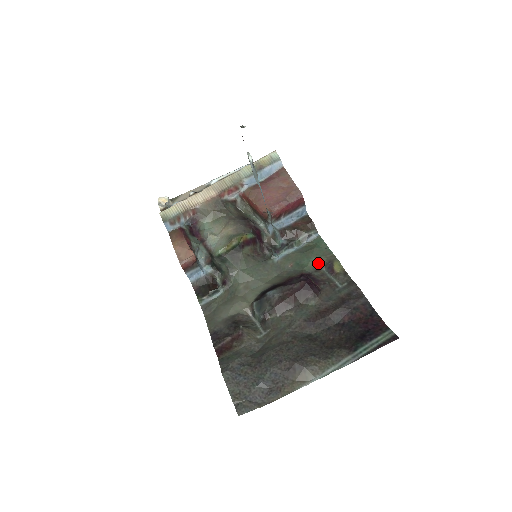
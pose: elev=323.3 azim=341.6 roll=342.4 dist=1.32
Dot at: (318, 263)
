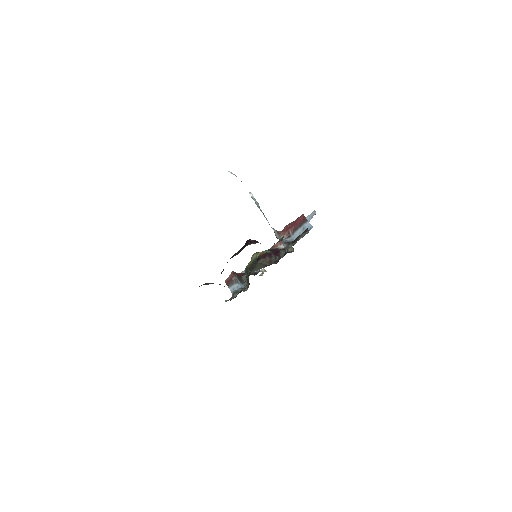
Dot at: (281, 239)
